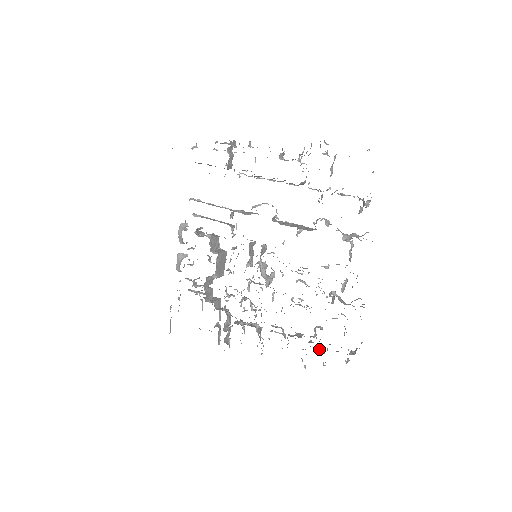
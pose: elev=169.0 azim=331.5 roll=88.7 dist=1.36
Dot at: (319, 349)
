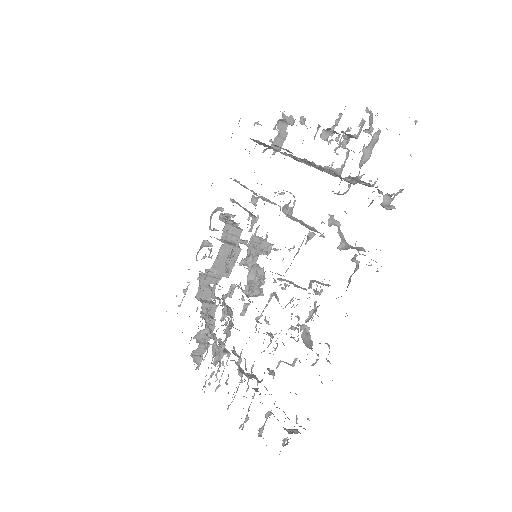
Dot at: (271, 413)
